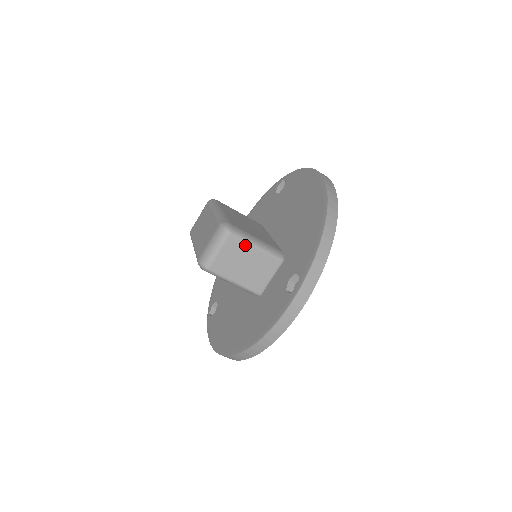
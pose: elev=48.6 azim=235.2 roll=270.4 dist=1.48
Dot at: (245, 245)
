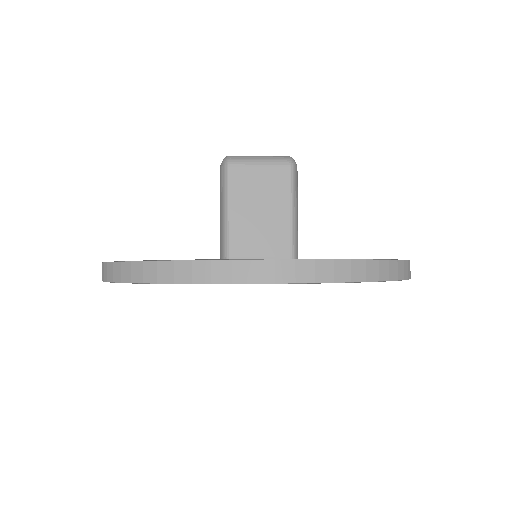
Dot at: (287, 194)
